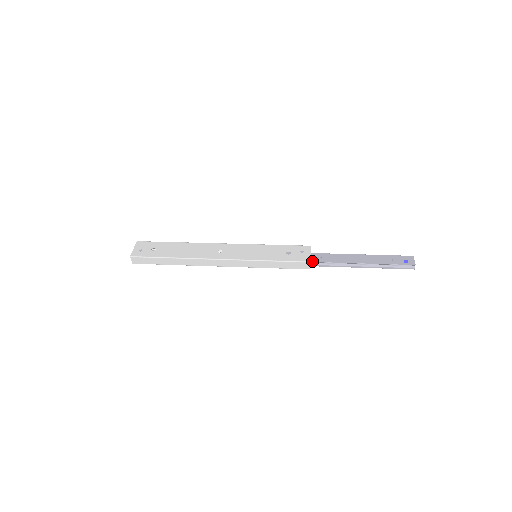
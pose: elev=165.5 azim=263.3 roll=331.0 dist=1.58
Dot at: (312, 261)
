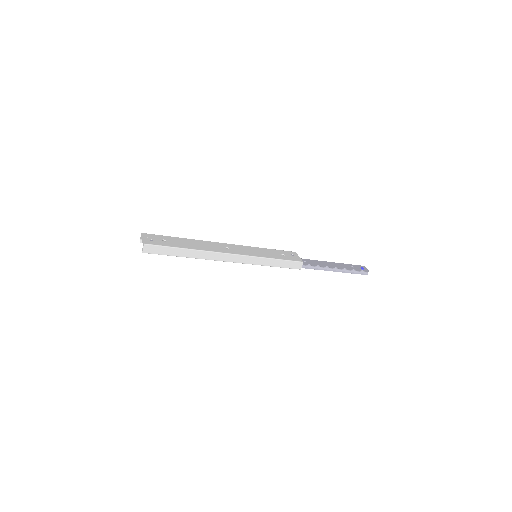
Dot at: occluded
